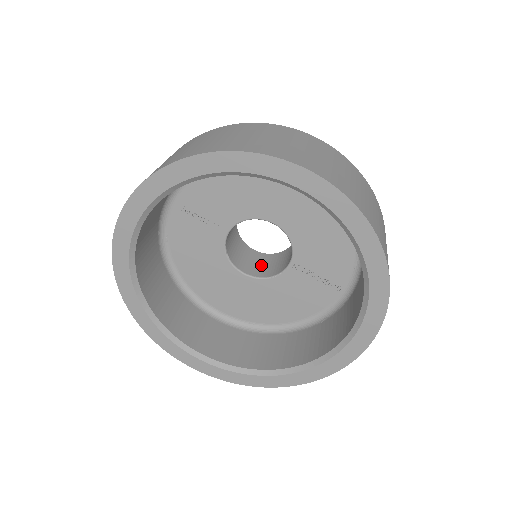
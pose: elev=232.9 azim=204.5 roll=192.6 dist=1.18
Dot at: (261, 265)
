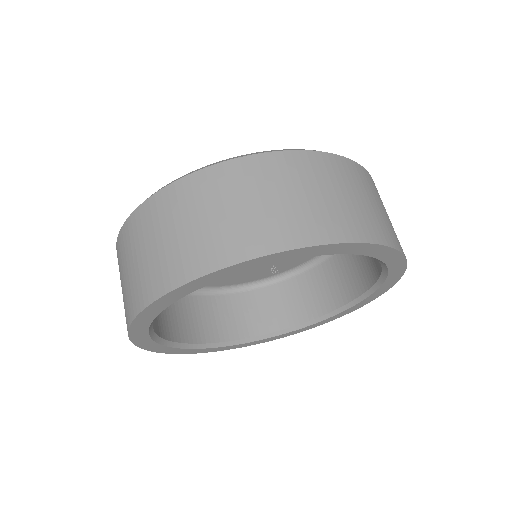
Dot at: occluded
